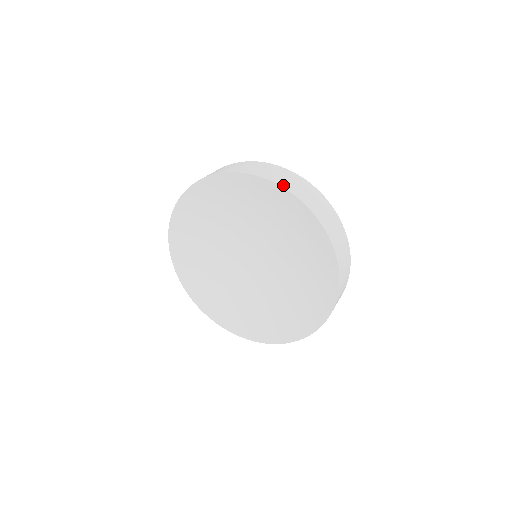
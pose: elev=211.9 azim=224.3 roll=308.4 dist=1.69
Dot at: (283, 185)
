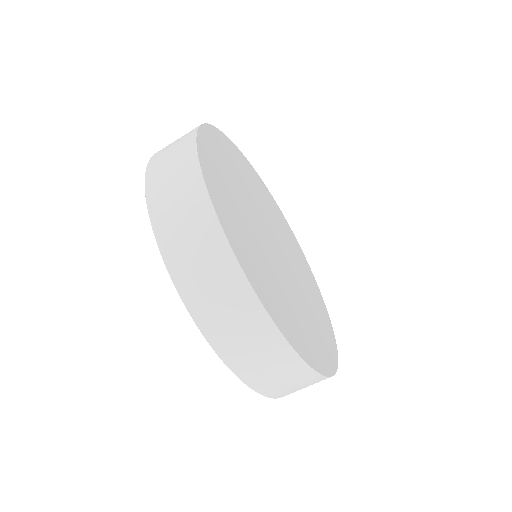
Dot at: (157, 224)
